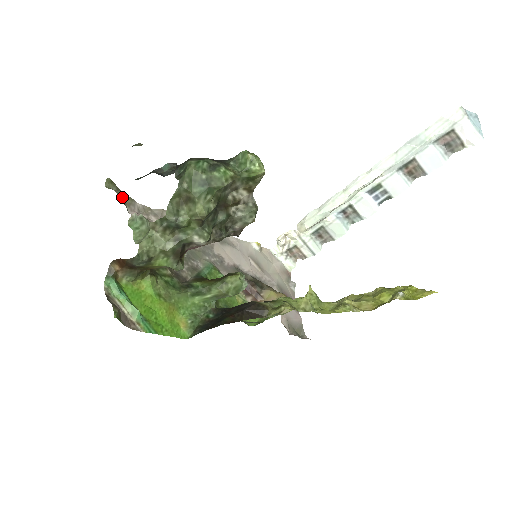
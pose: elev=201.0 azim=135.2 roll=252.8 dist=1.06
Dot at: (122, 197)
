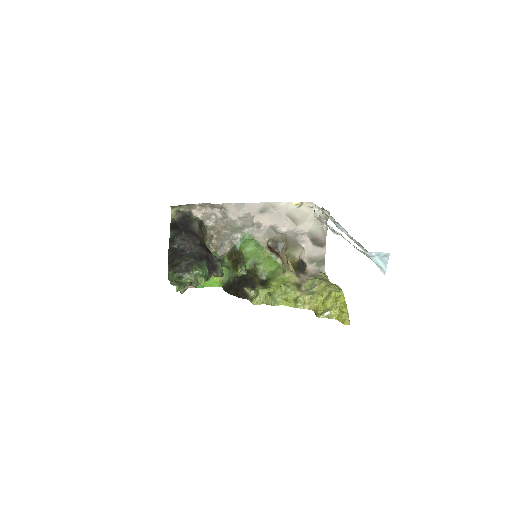
Dot at: (185, 207)
